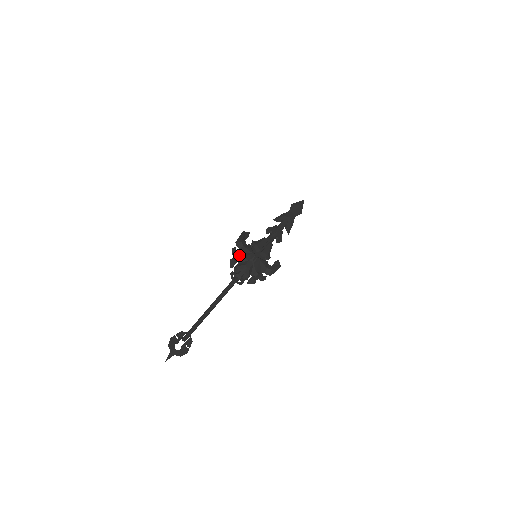
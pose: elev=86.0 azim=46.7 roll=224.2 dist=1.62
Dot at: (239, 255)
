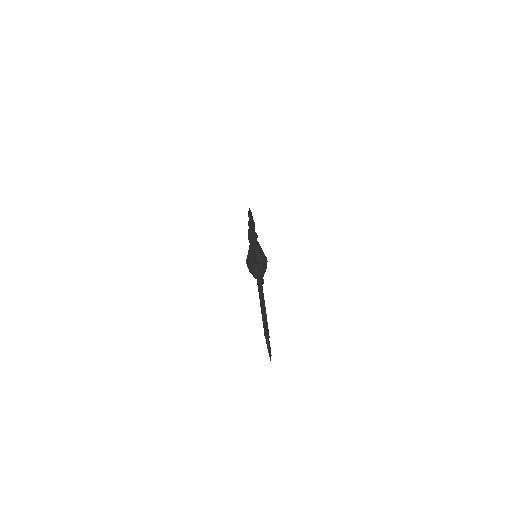
Dot at: (258, 252)
